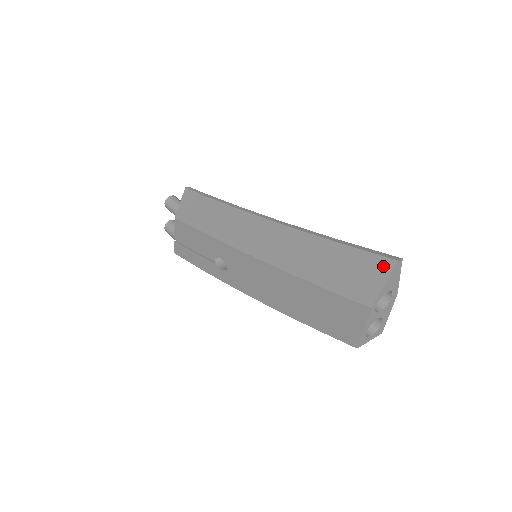
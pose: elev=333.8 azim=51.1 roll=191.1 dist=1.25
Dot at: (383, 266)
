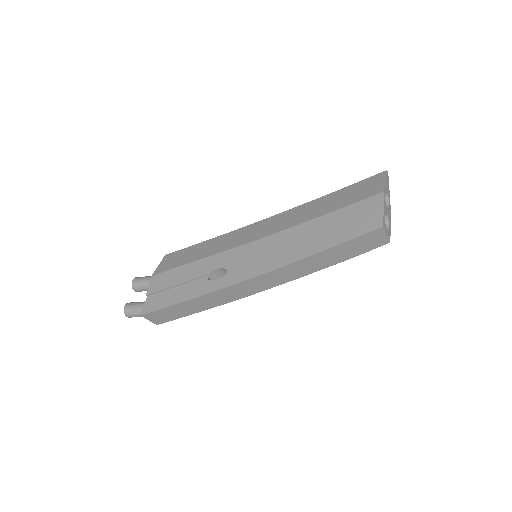
Dot at: (379, 176)
